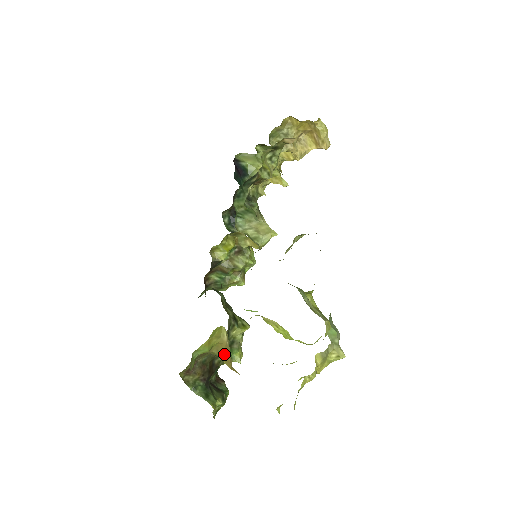
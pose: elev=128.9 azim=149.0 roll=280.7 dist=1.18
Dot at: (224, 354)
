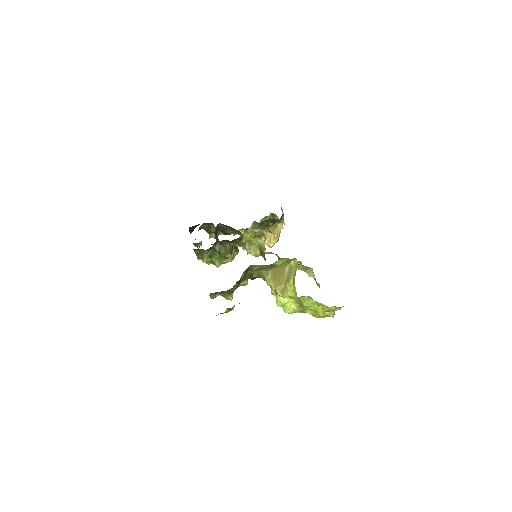
Dot at: (277, 276)
